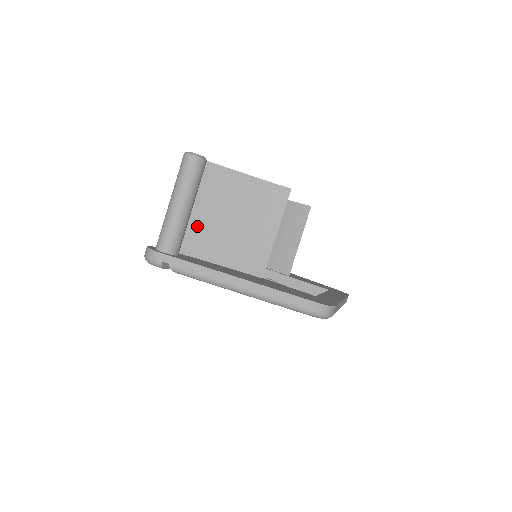
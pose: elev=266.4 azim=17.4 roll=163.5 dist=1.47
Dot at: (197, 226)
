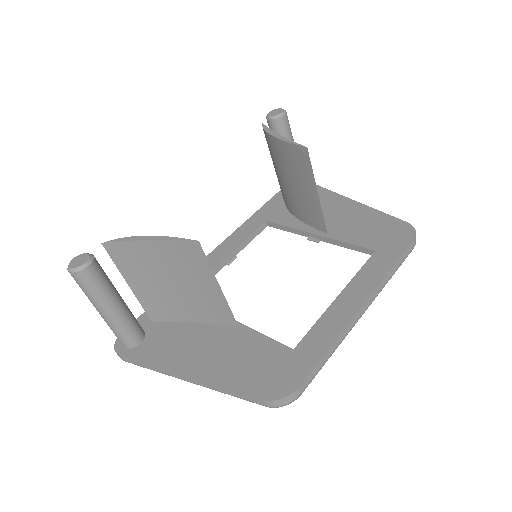
Dot at: (148, 298)
